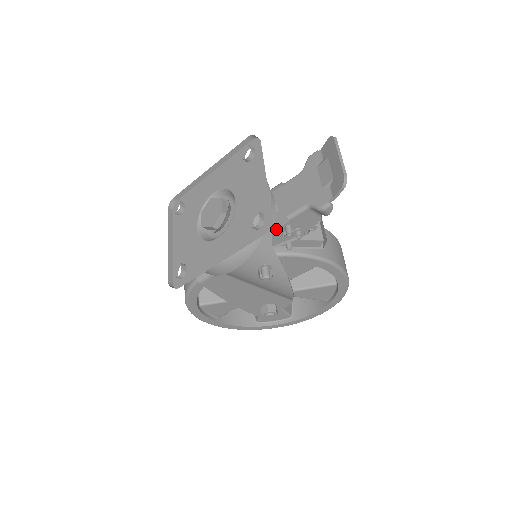
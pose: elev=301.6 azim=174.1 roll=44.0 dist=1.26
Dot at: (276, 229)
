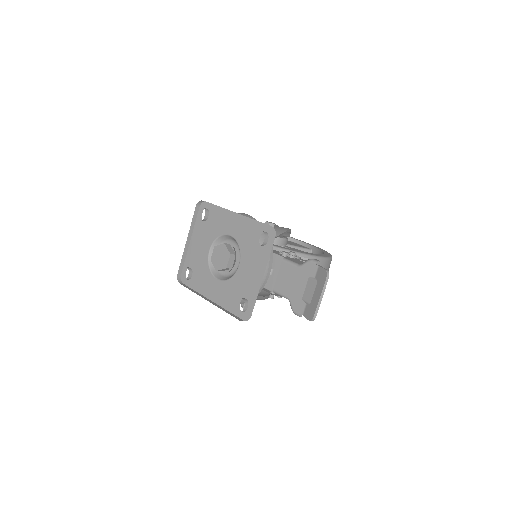
Dot at: (264, 287)
